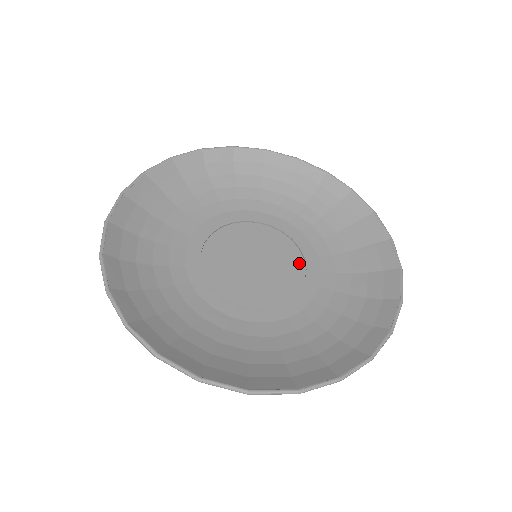
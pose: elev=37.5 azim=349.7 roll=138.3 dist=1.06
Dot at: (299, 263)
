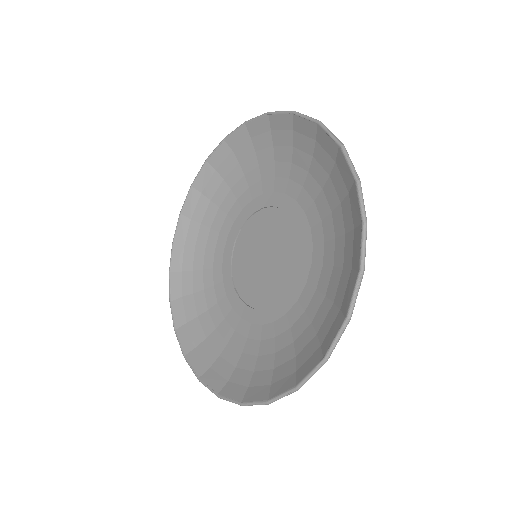
Dot at: (282, 216)
